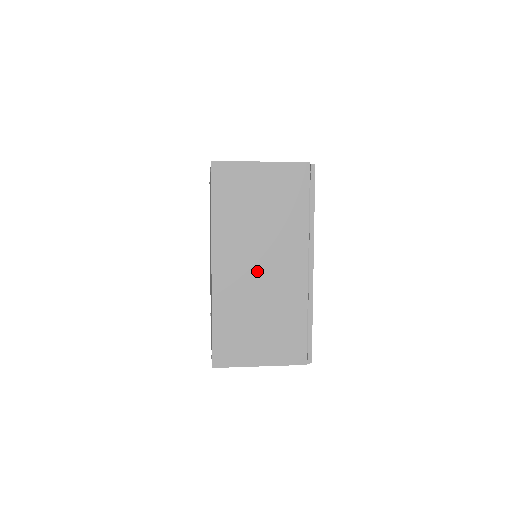
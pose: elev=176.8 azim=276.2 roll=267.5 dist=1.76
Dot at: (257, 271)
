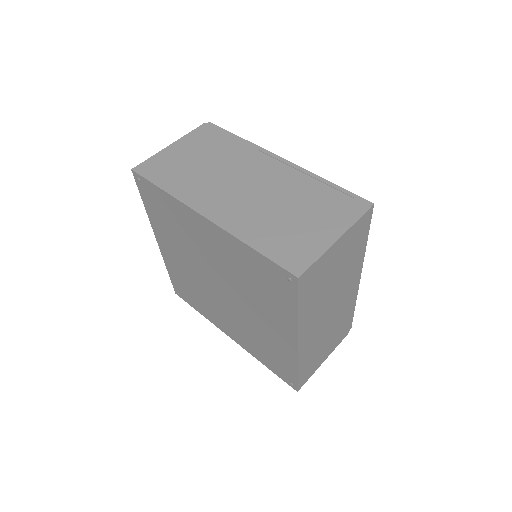
Dot at: (327, 317)
